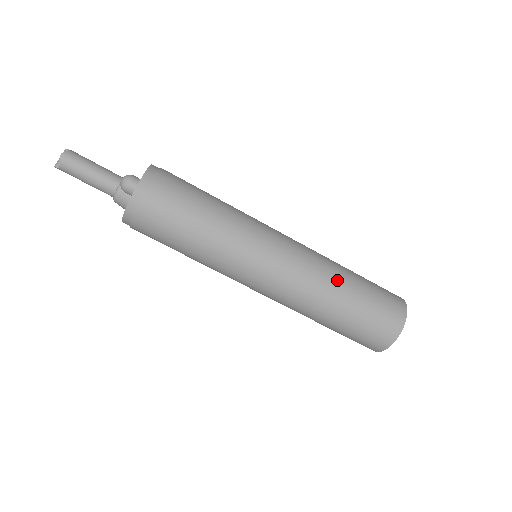
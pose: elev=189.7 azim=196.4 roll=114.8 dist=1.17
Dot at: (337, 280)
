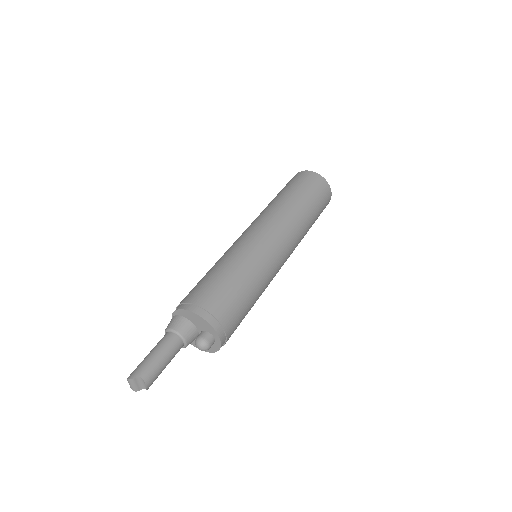
Dot at: (307, 224)
